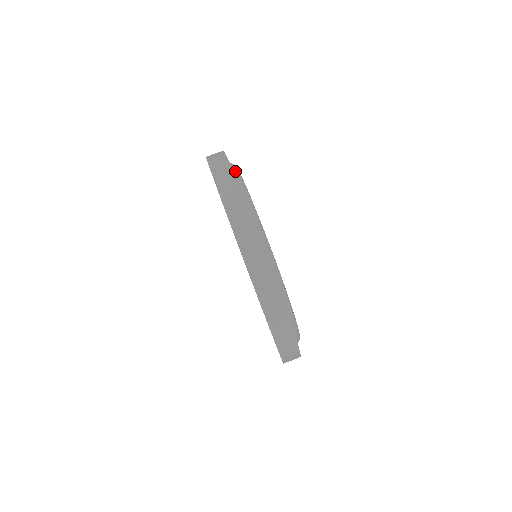
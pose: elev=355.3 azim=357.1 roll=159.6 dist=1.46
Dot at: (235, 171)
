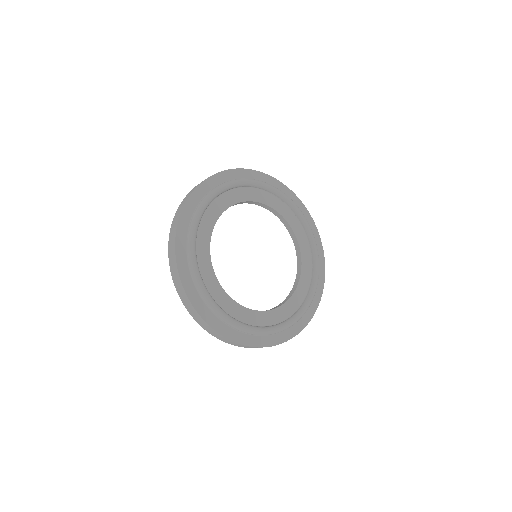
Dot at: (198, 205)
